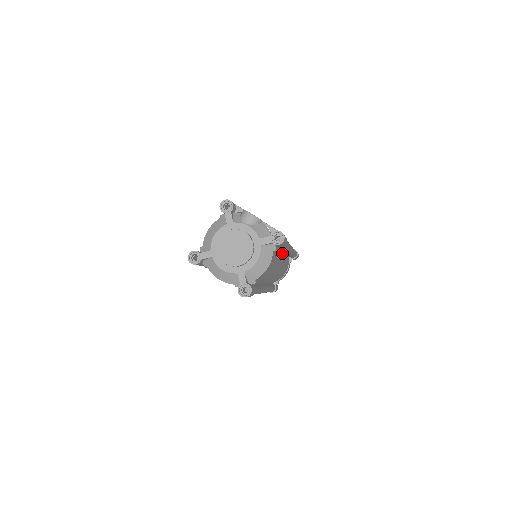
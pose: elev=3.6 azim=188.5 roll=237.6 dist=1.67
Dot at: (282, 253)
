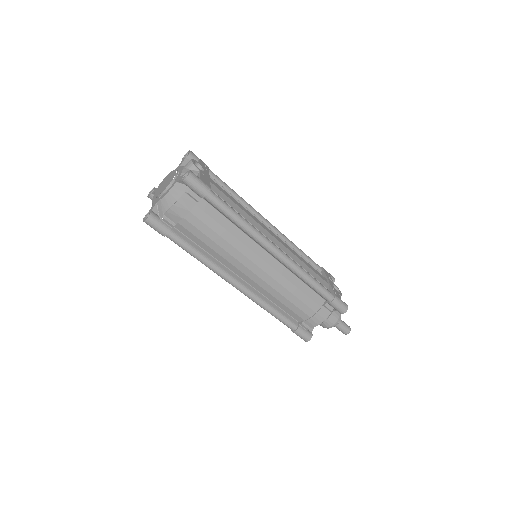
Dot at: (264, 251)
